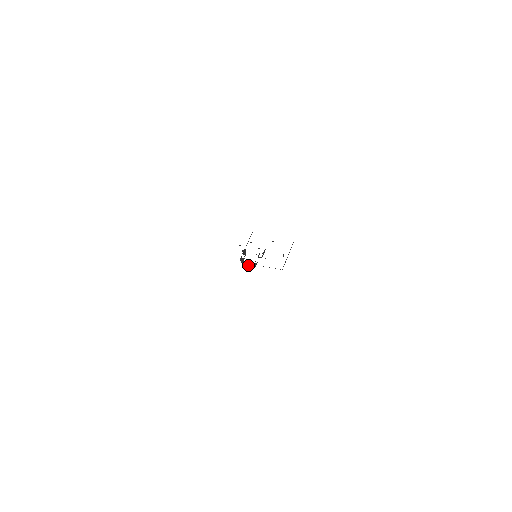
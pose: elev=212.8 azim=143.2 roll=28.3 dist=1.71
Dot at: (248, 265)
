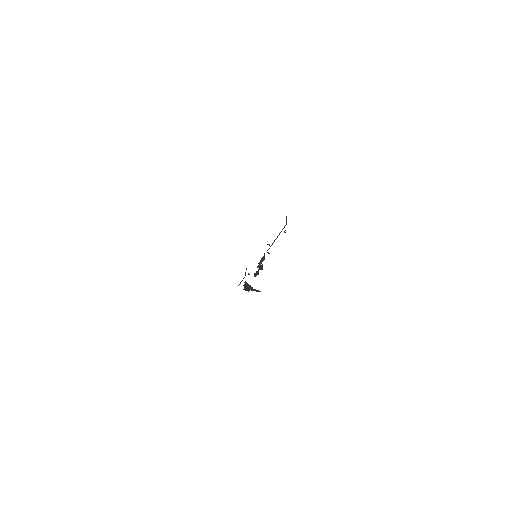
Dot at: (257, 291)
